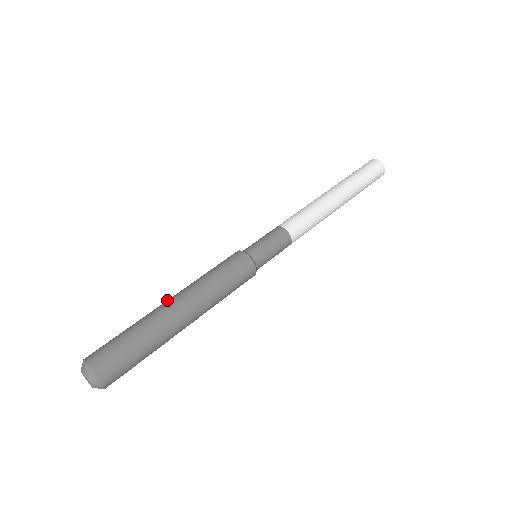
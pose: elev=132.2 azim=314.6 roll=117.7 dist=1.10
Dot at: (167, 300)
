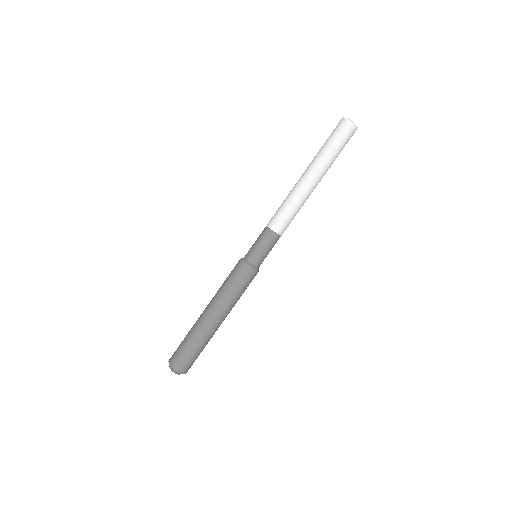
Dot at: (204, 313)
